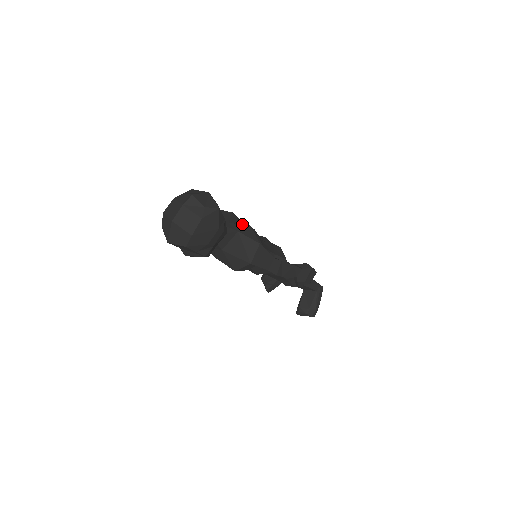
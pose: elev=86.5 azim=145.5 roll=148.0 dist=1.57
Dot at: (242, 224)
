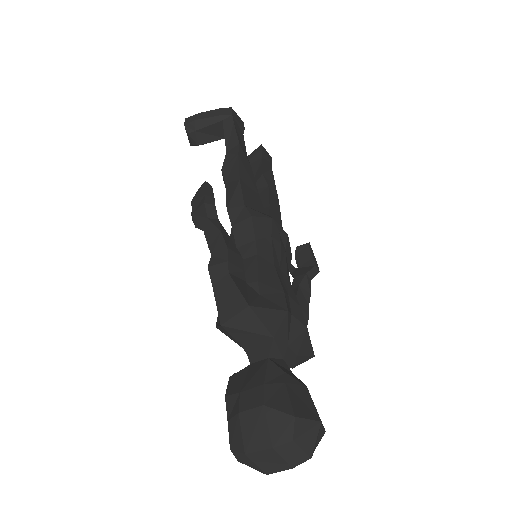
Dot at: (299, 331)
